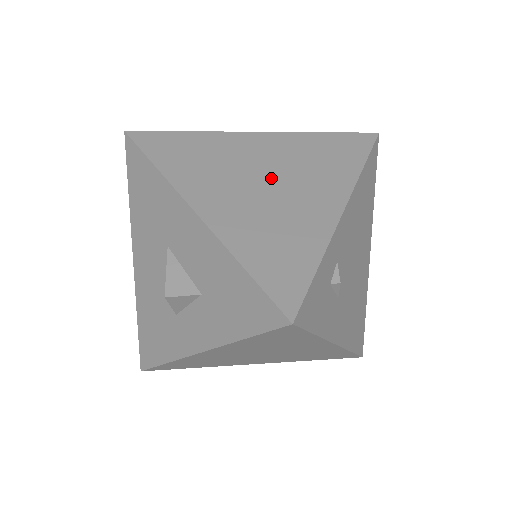
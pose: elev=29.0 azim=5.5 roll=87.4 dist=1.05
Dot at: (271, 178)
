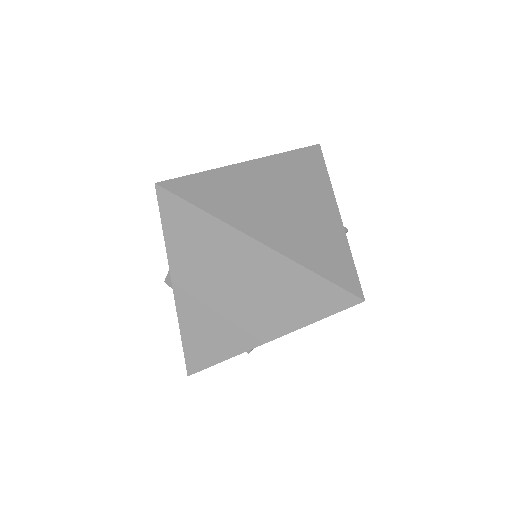
Dot at: (237, 293)
